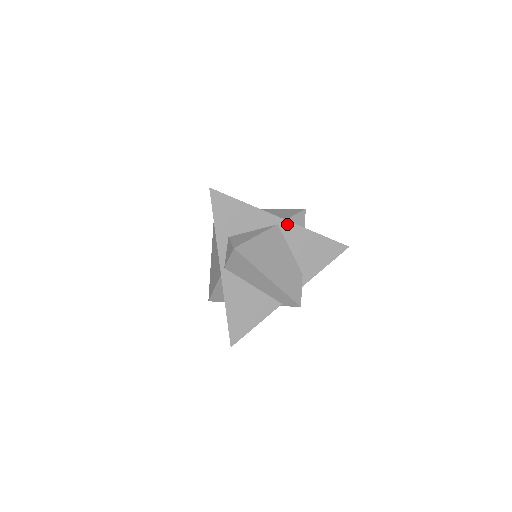
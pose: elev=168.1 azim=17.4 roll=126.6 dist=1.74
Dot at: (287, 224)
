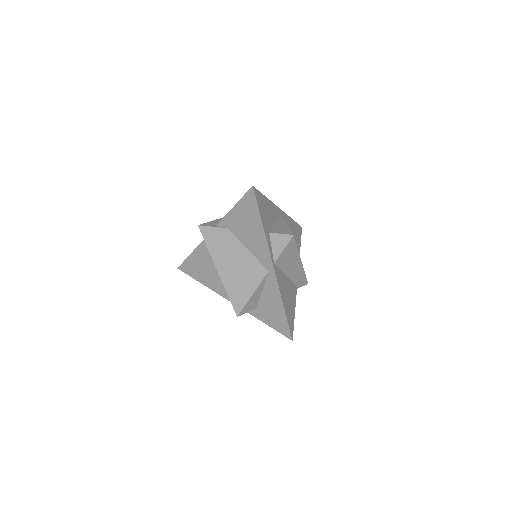
Dot at: (283, 214)
